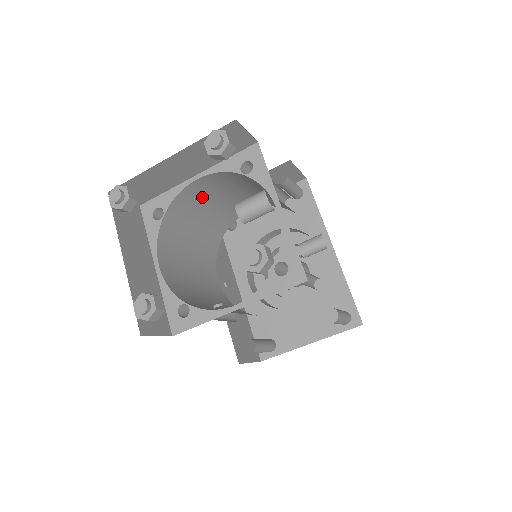
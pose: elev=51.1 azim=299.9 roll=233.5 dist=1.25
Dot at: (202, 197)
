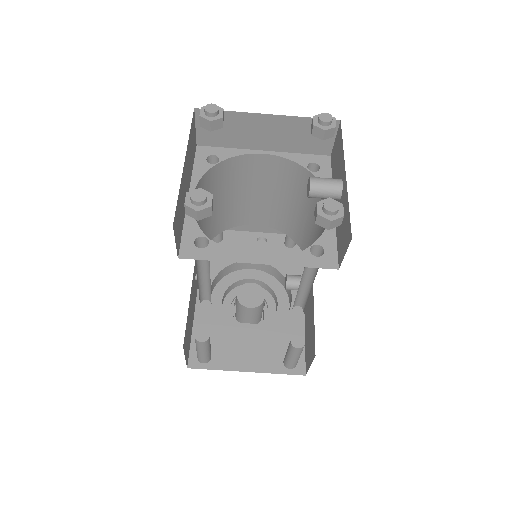
Dot at: (247, 176)
